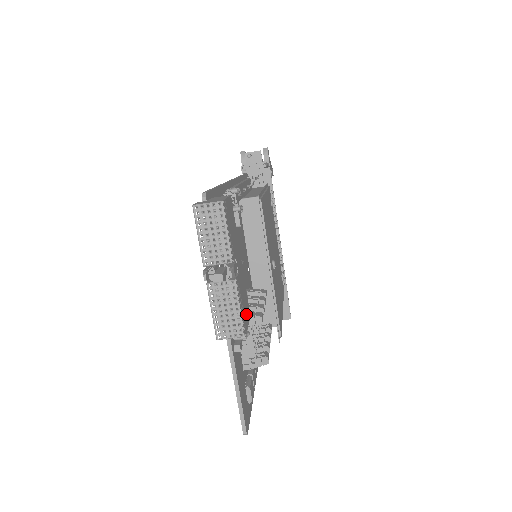
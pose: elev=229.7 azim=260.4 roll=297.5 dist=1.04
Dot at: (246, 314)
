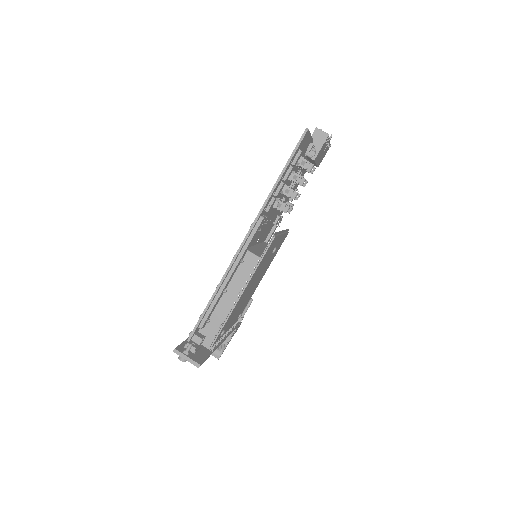
Dot at: (321, 149)
